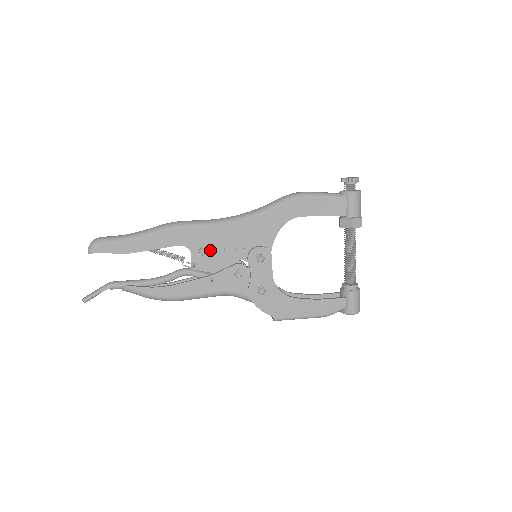
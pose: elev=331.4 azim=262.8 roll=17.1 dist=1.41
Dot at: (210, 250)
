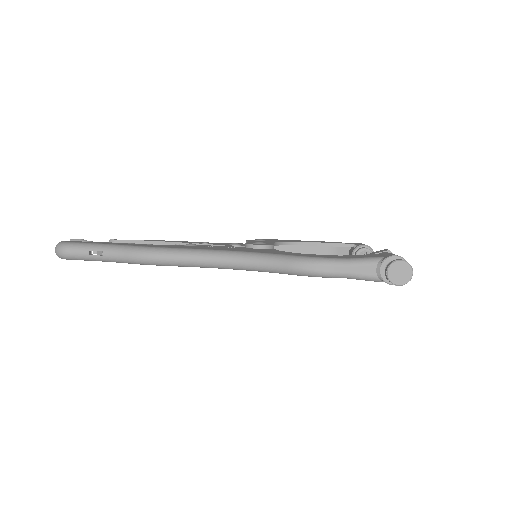
Dot at: occluded
